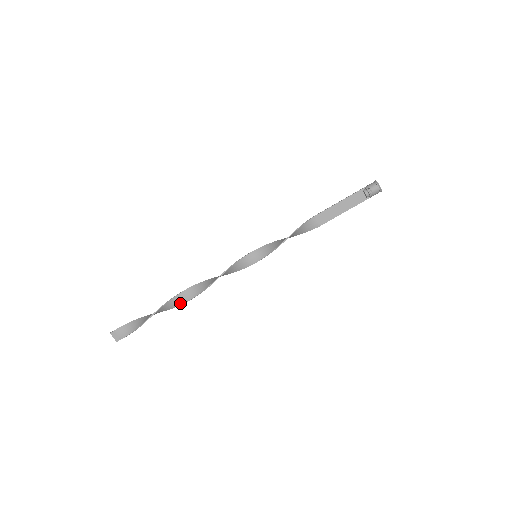
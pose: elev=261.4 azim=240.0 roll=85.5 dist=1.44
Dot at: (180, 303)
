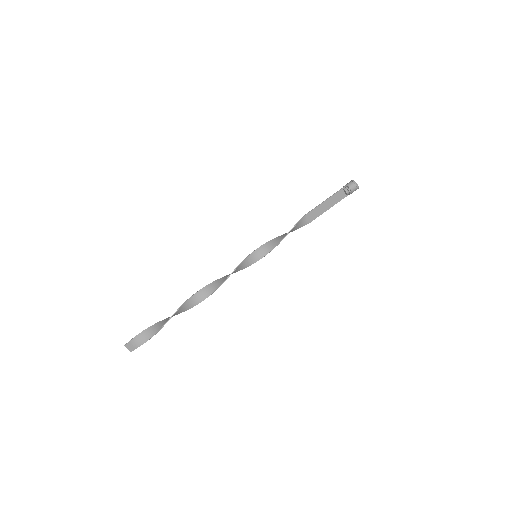
Dot at: (189, 307)
